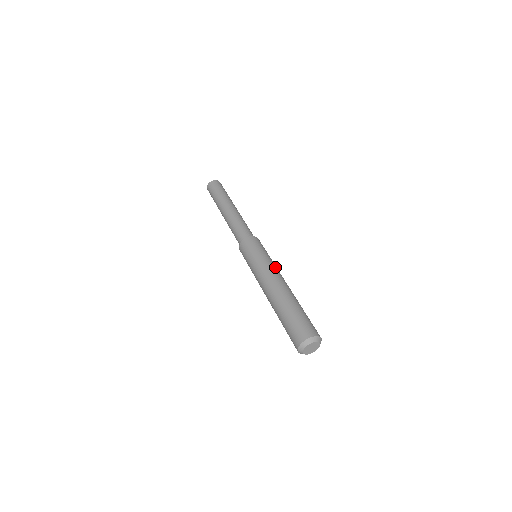
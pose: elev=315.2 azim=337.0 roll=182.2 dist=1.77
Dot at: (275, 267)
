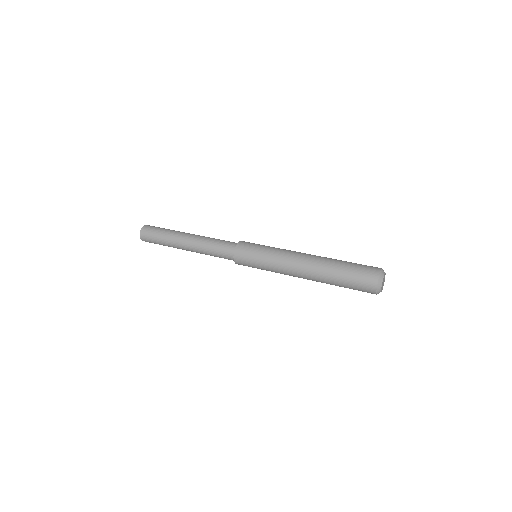
Dot at: (287, 250)
